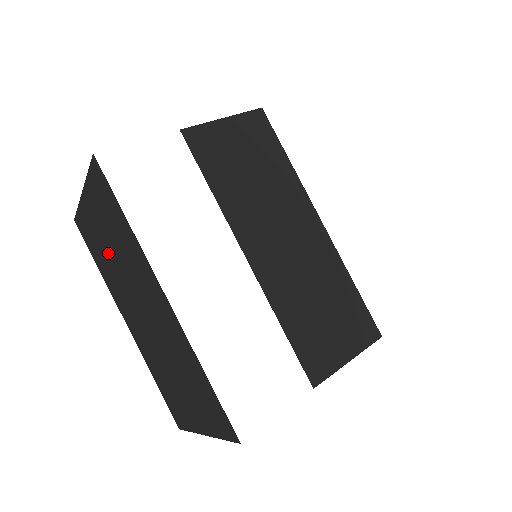
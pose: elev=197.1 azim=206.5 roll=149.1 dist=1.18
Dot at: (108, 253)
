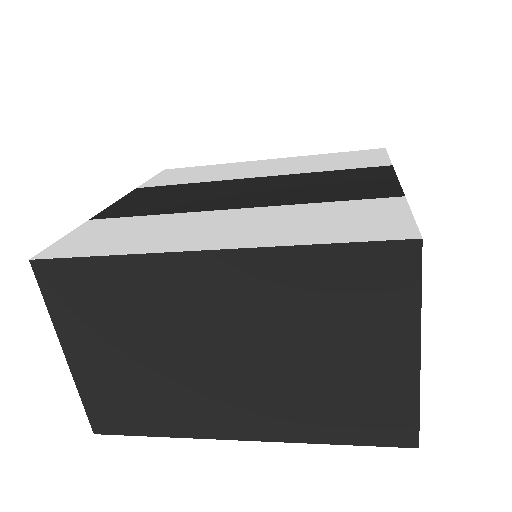
Dot at: (142, 371)
